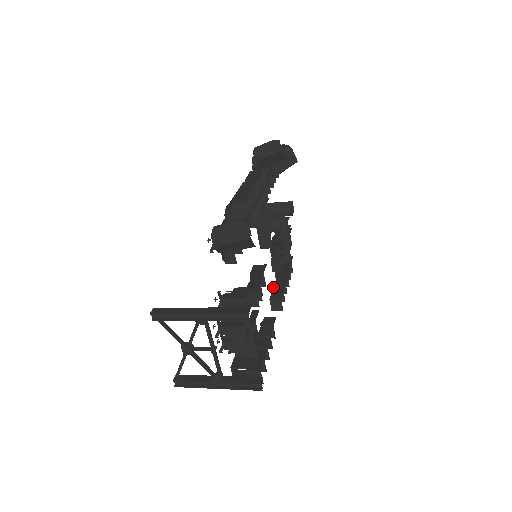
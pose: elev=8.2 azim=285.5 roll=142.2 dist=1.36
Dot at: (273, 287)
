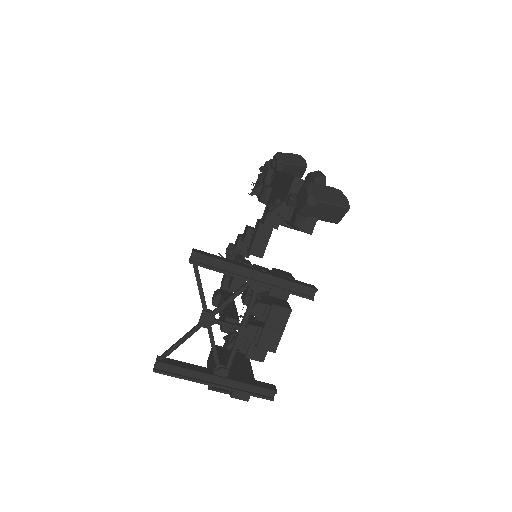
Dot at: (225, 307)
